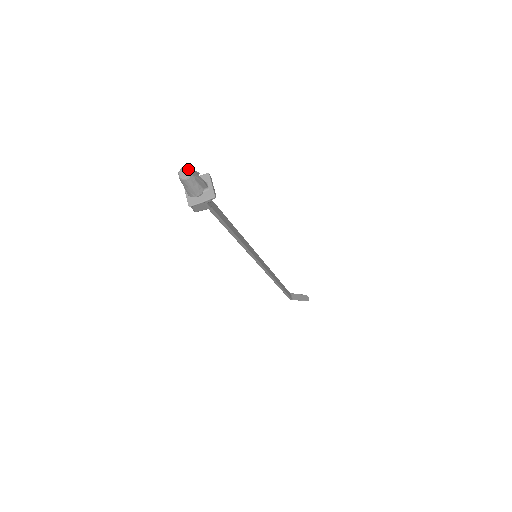
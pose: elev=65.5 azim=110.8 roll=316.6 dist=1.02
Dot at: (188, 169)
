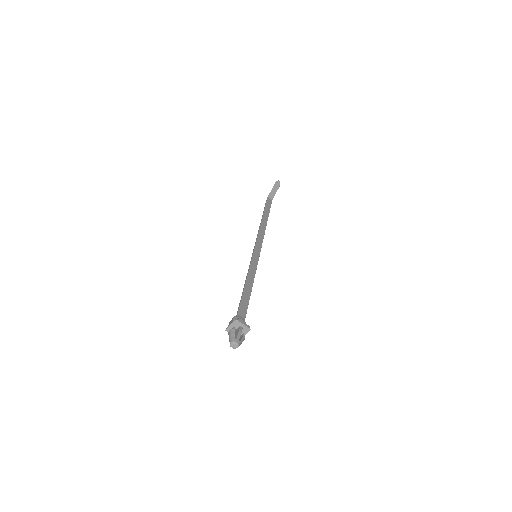
Dot at: (235, 343)
